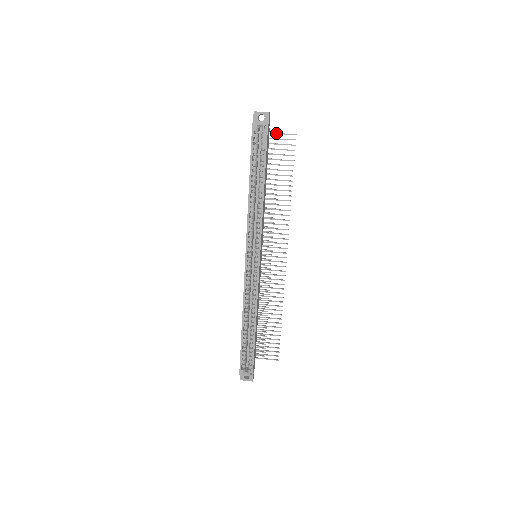
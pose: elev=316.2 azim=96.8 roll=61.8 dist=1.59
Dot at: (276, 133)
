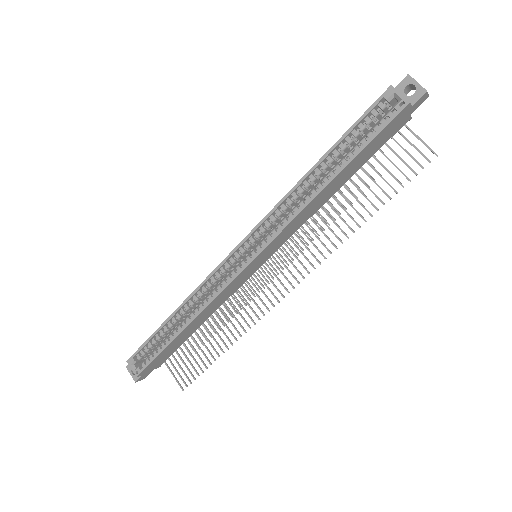
Dot at: occluded
